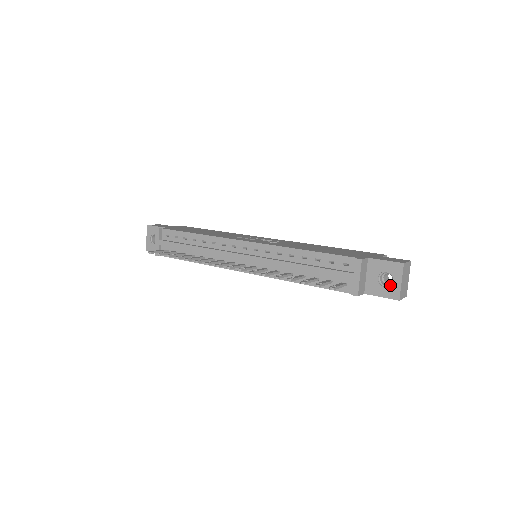
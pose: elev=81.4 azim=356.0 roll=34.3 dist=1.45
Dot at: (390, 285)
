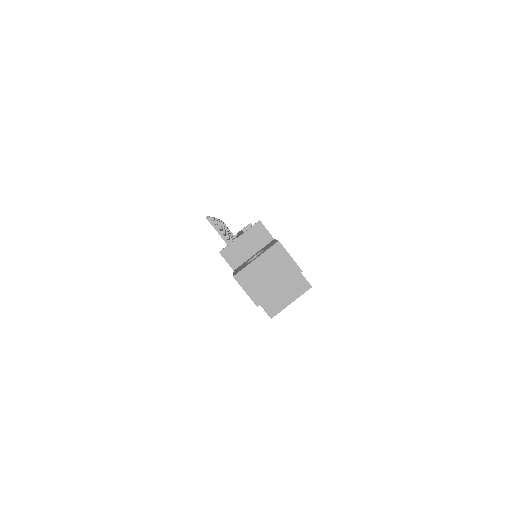
Dot at: occluded
